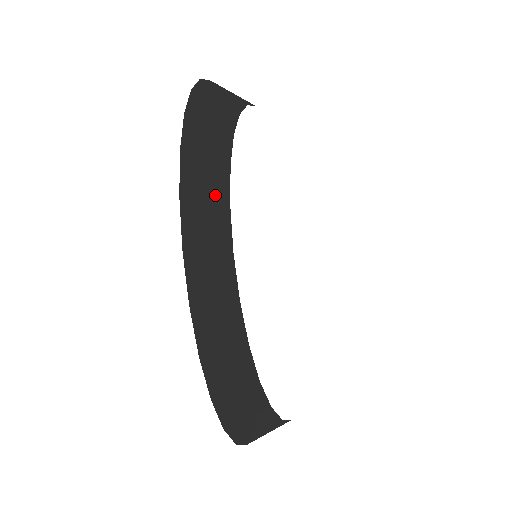
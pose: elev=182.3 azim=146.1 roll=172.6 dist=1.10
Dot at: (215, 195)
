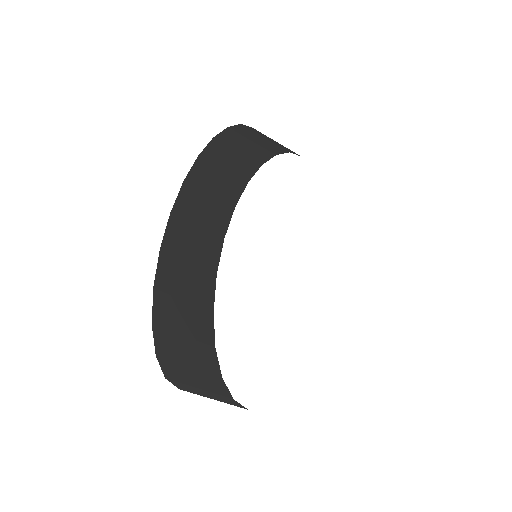
Dot at: (222, 194)
